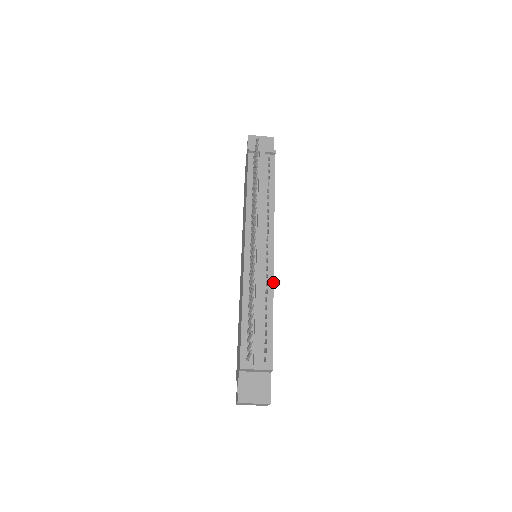
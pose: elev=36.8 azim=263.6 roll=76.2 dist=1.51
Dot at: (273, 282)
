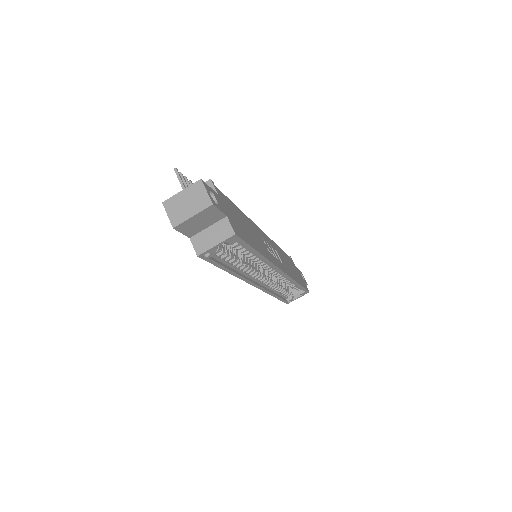
Dot at: (251, 220)
